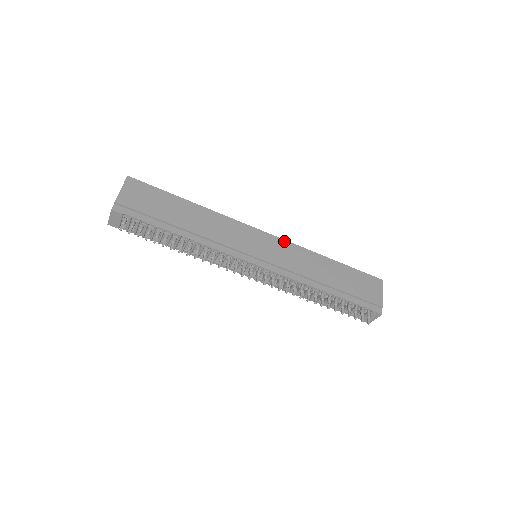
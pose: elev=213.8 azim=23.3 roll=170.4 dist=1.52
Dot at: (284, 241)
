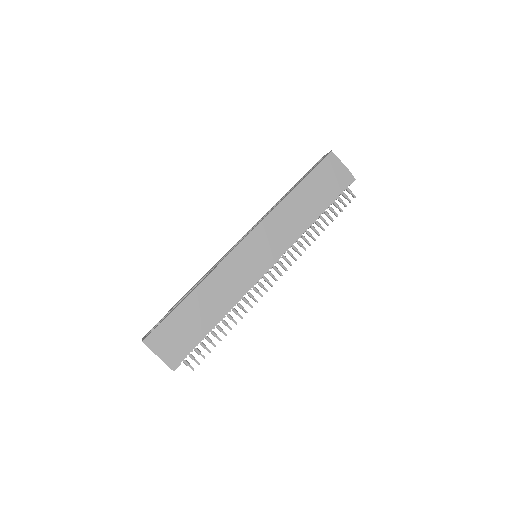
Dot at: (260, 226)
